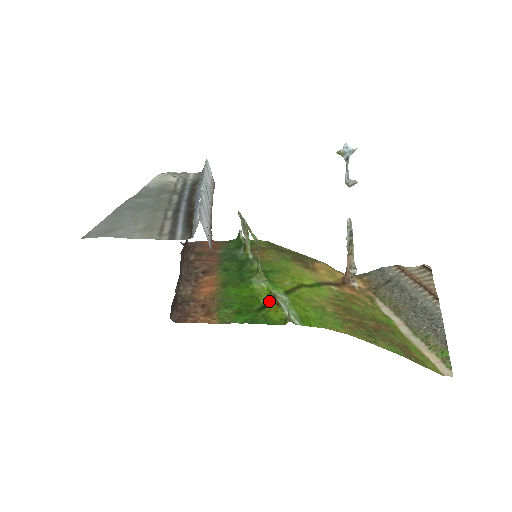
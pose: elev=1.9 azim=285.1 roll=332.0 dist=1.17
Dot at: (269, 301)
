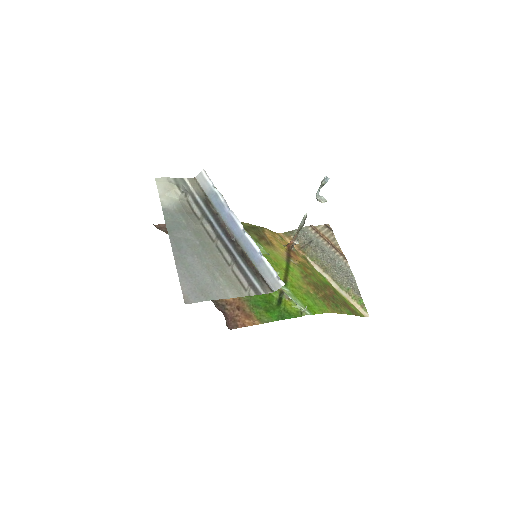
Dot at: (280, 296)
